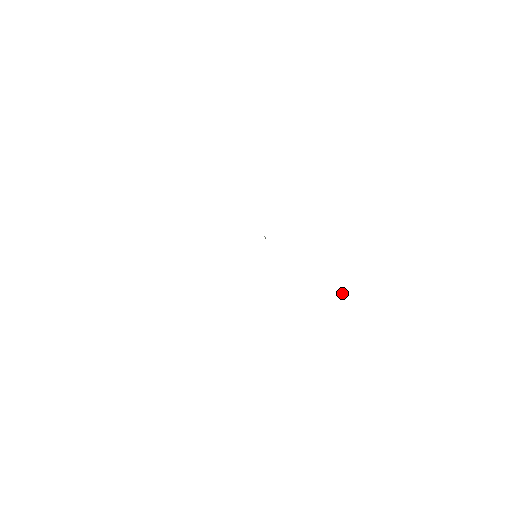
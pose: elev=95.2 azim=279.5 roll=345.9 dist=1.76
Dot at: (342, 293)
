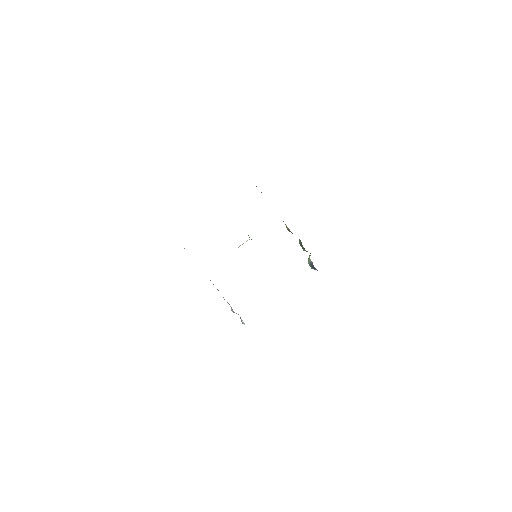
Dot at: (311, 264)
